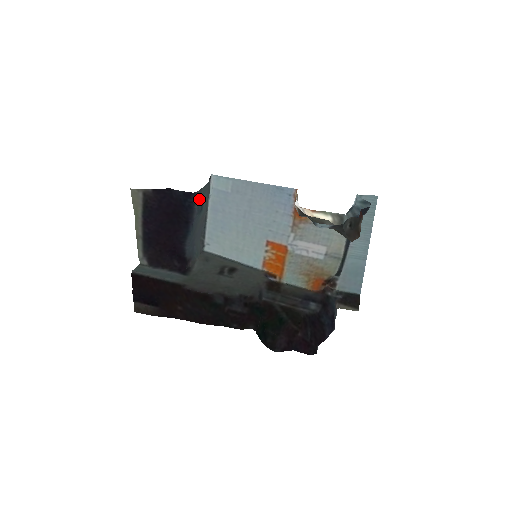
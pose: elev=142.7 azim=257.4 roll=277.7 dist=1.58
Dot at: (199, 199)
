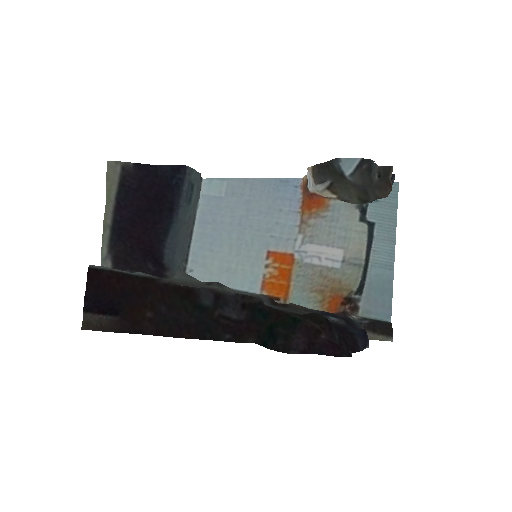
Dot at: (189, 181)
